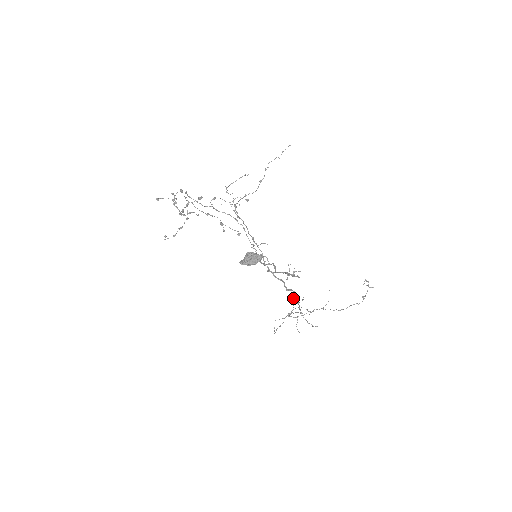
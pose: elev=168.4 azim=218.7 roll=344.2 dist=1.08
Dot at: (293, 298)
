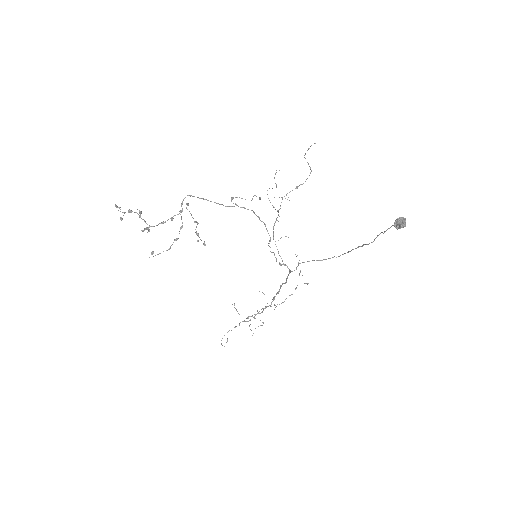
Dot at: occluded
